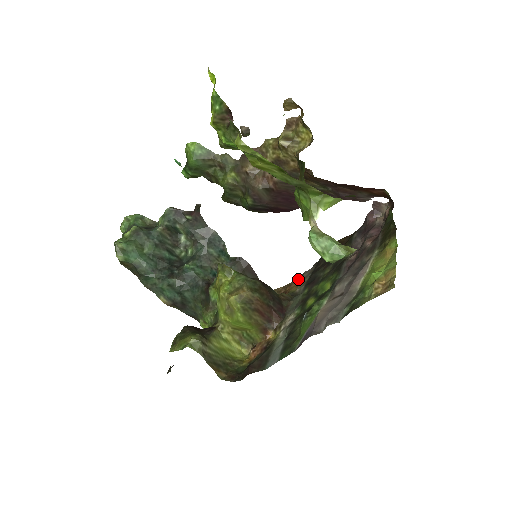
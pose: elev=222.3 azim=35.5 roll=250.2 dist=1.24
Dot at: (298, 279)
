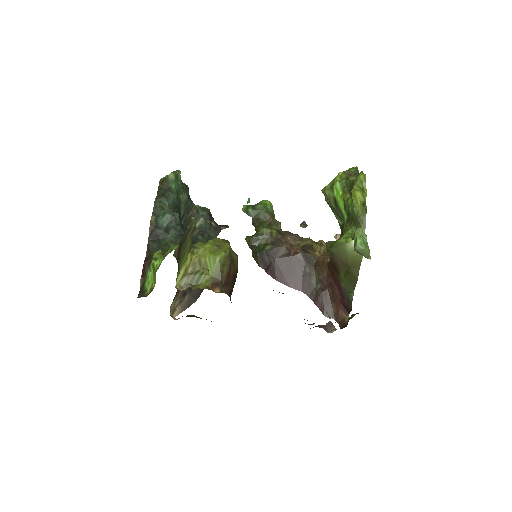
Dot at: occluded
